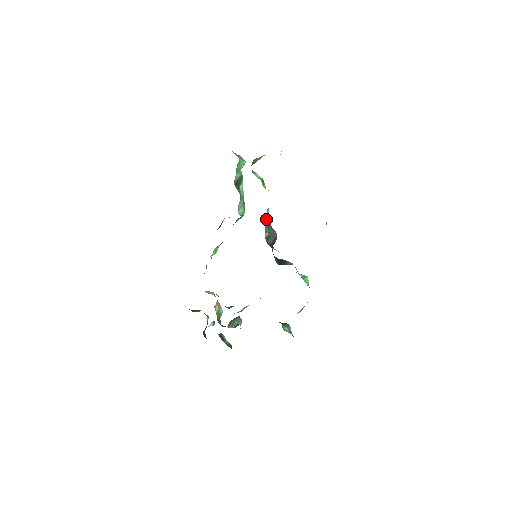
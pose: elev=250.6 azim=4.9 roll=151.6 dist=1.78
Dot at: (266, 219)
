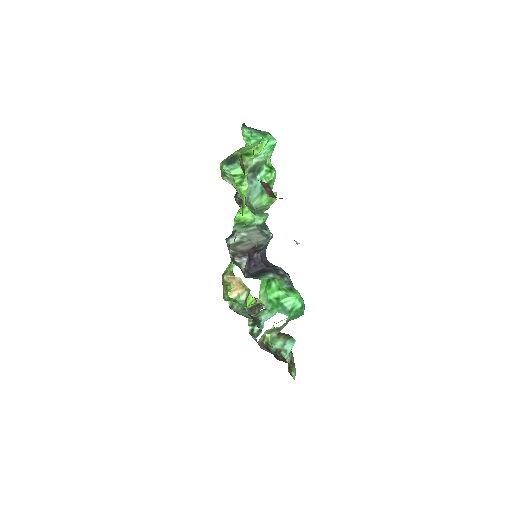
Dot at: (239, 222)
